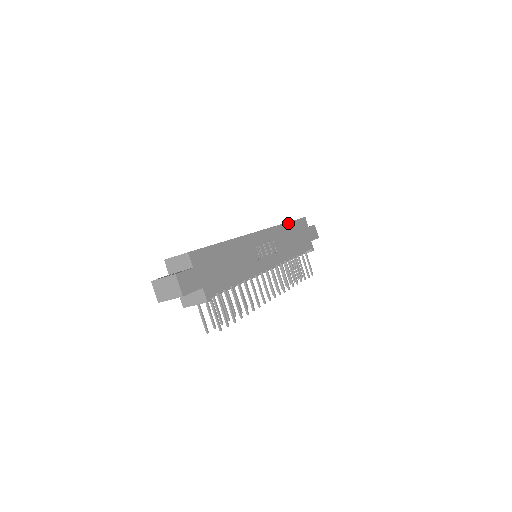
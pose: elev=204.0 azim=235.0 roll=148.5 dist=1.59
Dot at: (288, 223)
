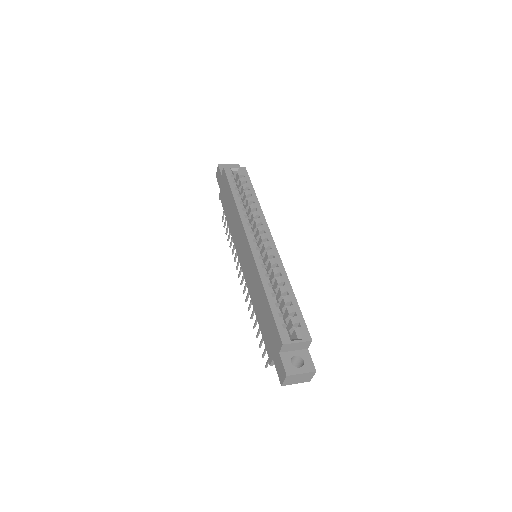
Dot at: (256, 196)
